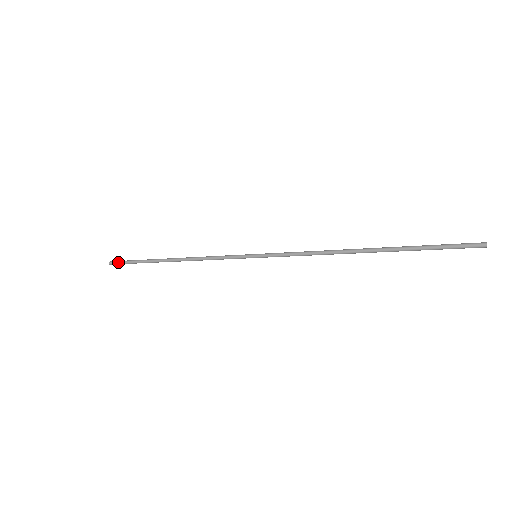
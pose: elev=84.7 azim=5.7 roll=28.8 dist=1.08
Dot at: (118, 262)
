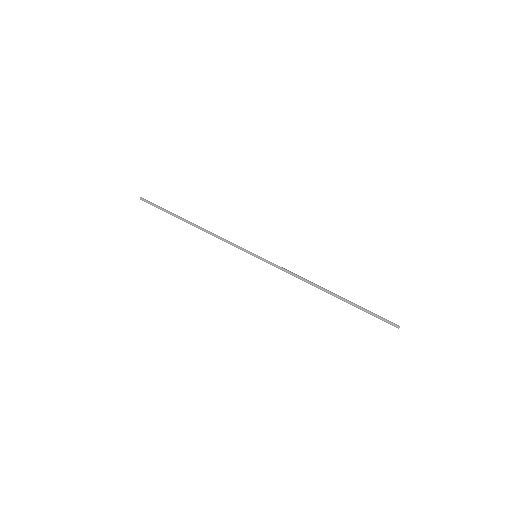
Dot at: (149, 201)
